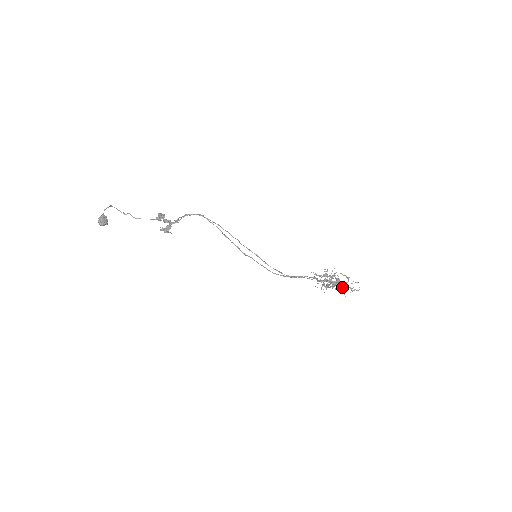
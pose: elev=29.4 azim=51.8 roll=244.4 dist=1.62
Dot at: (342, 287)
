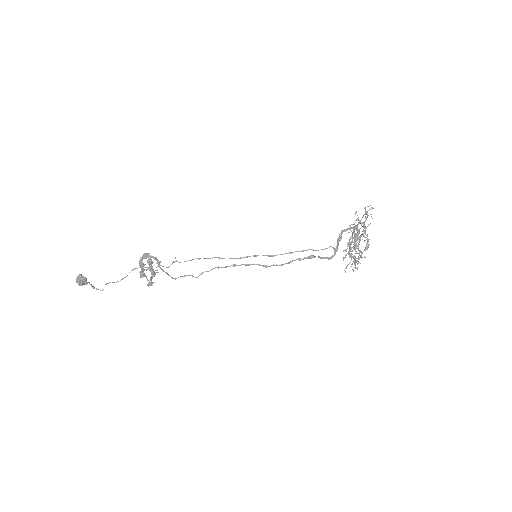
Dot at: (357, 219)
